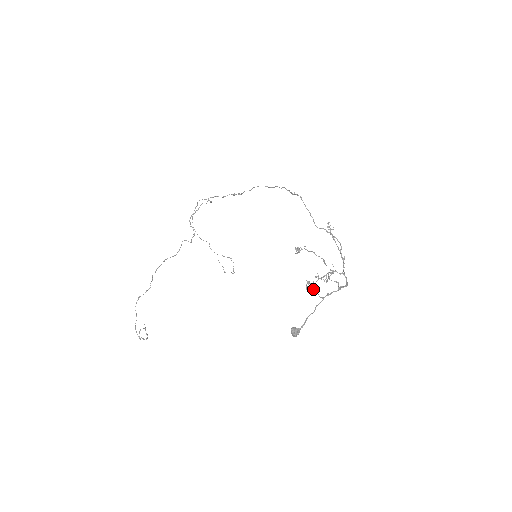
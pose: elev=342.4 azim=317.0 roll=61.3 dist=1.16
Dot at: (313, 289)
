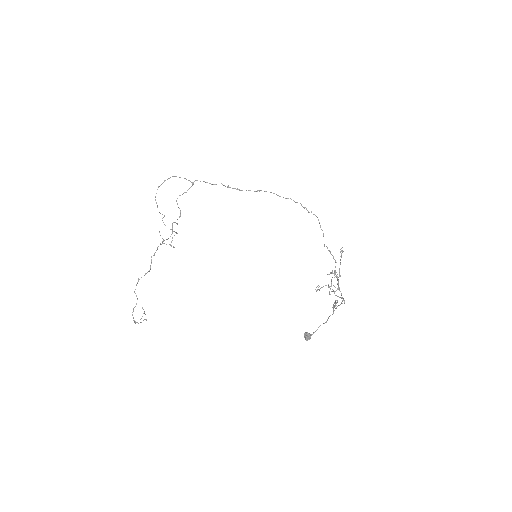
Dot at: (335, 306)
